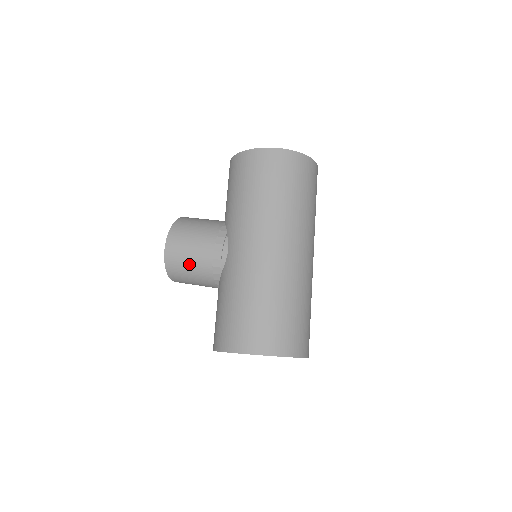
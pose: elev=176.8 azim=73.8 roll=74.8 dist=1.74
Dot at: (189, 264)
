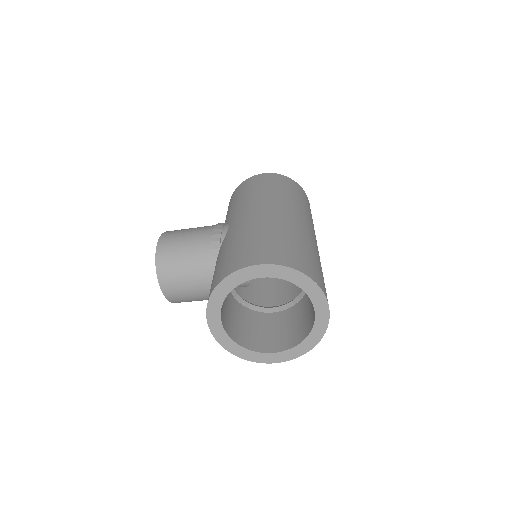
Dot at: (184, 247)
